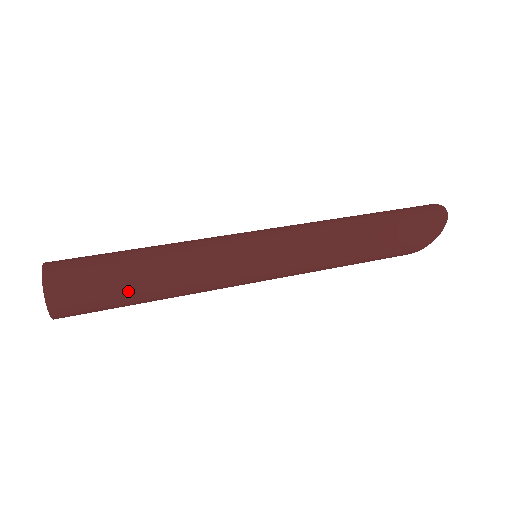
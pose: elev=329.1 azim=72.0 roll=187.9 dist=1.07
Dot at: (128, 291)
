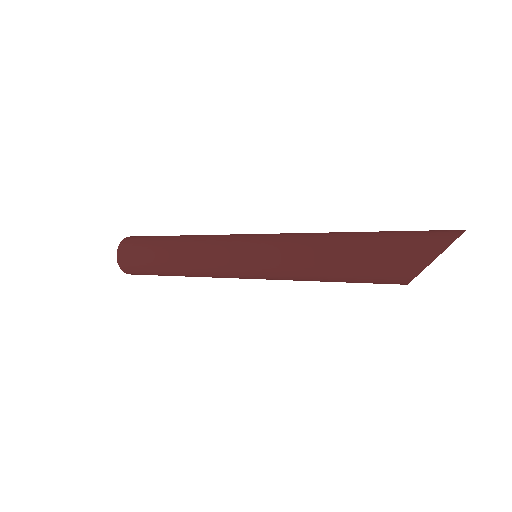
Dot at: (156, 254)
